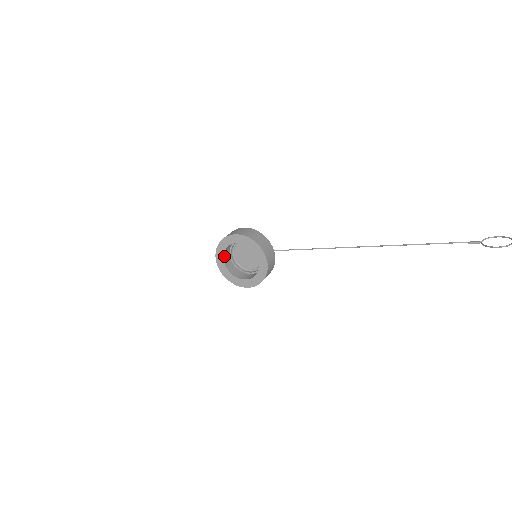
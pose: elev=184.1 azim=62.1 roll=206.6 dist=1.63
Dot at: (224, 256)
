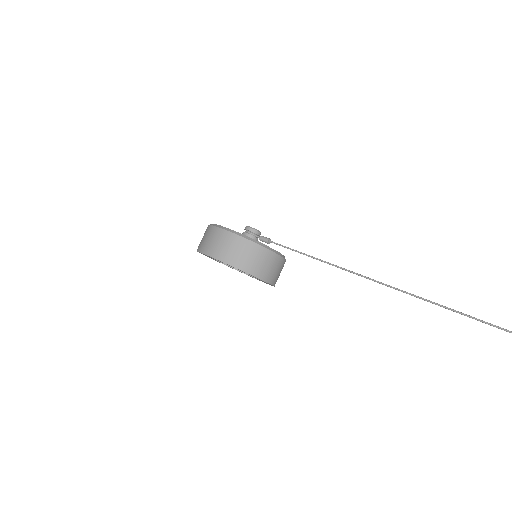
Dot at: occluded
